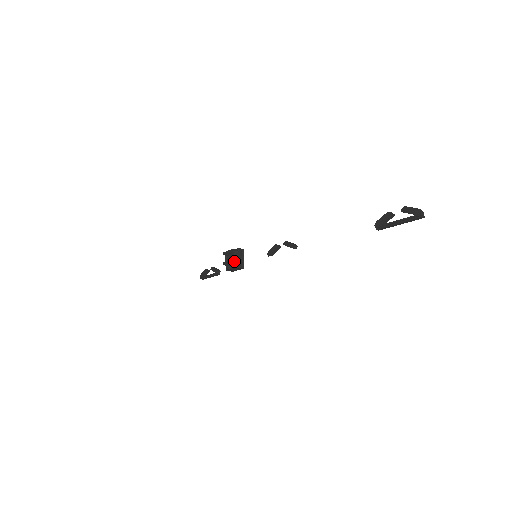
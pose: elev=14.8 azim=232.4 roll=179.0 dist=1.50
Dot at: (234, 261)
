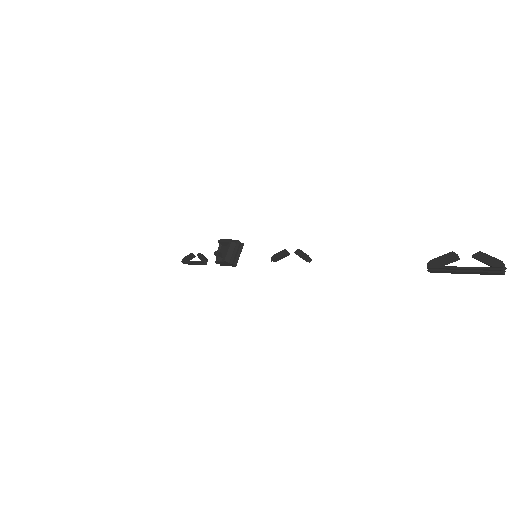
Dot at: (228, 254)
